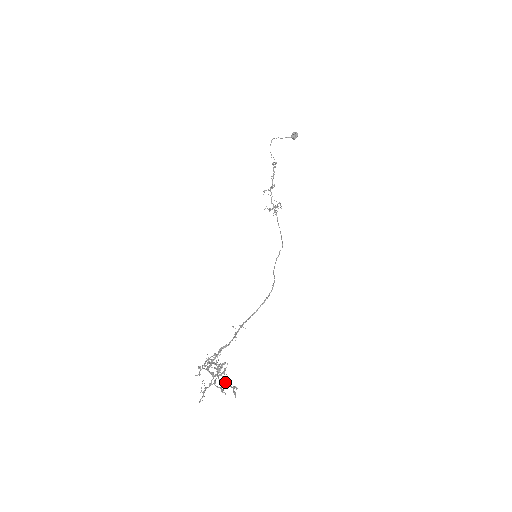
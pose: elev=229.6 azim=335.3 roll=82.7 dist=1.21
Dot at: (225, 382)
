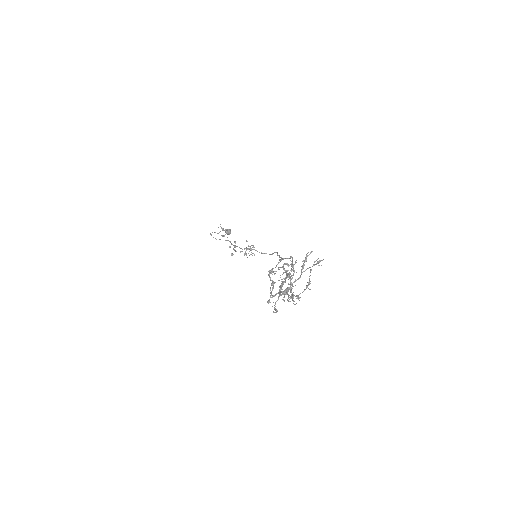
Dot at: occluded
